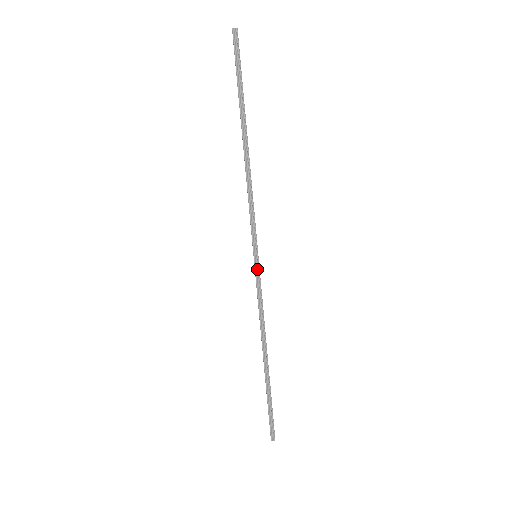
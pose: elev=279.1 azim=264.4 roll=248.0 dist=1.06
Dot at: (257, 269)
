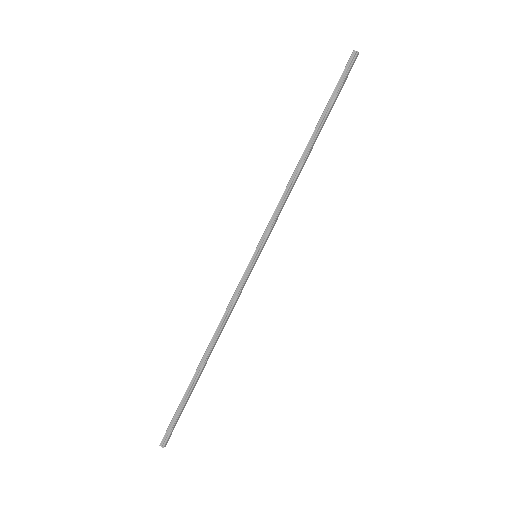
Dot at: (249, 268)
